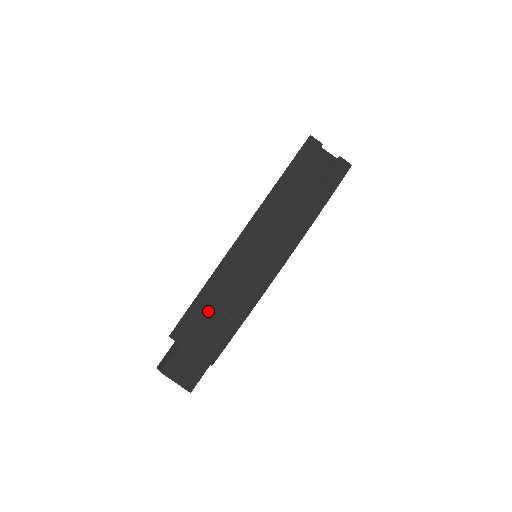
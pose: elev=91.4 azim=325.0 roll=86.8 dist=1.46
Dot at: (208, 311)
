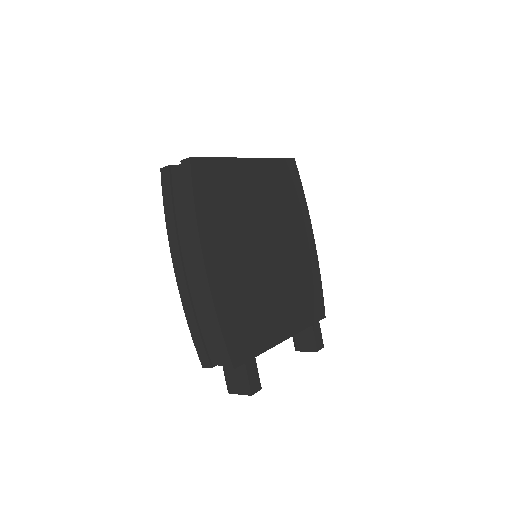
Dot at: (203, 334)
